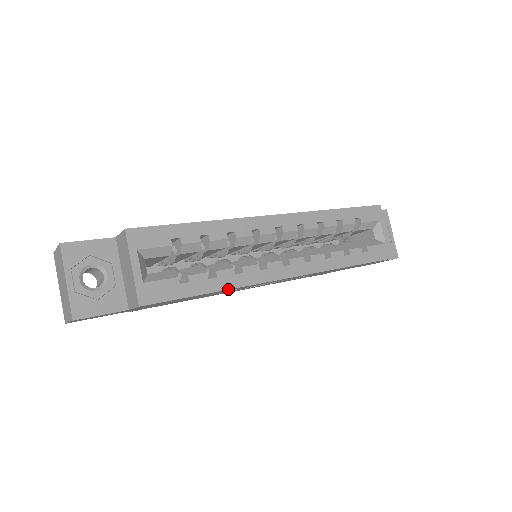
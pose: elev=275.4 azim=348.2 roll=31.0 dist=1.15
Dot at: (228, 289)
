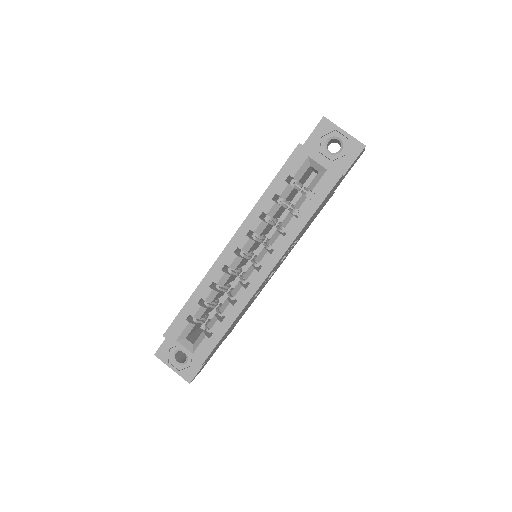
Dot at: (236, 318)
